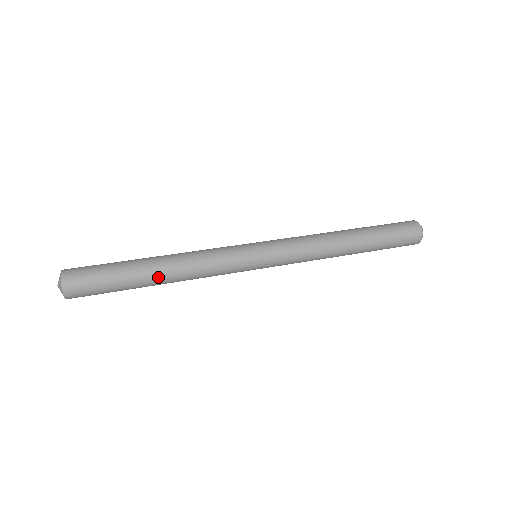
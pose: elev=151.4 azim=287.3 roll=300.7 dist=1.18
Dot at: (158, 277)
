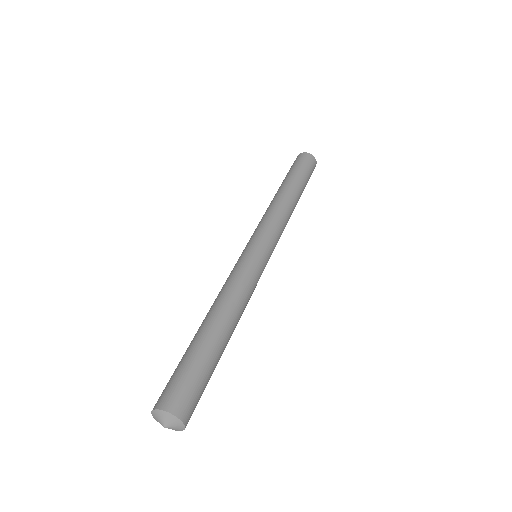
Dot at: occluded
